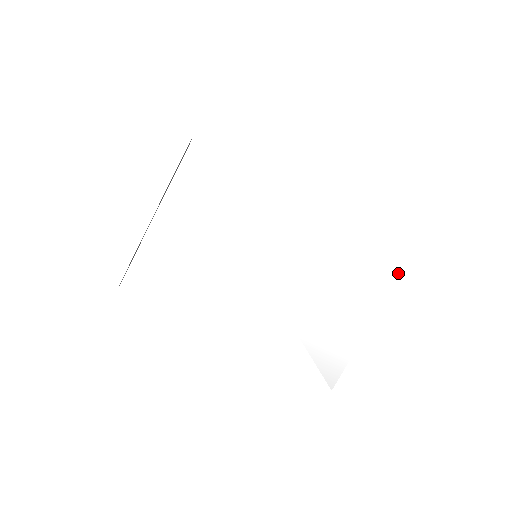
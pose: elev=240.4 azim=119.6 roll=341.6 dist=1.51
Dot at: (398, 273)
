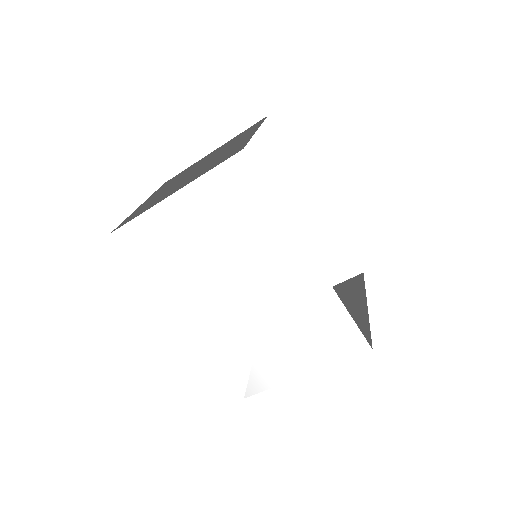
Dot at: (352, 355)
